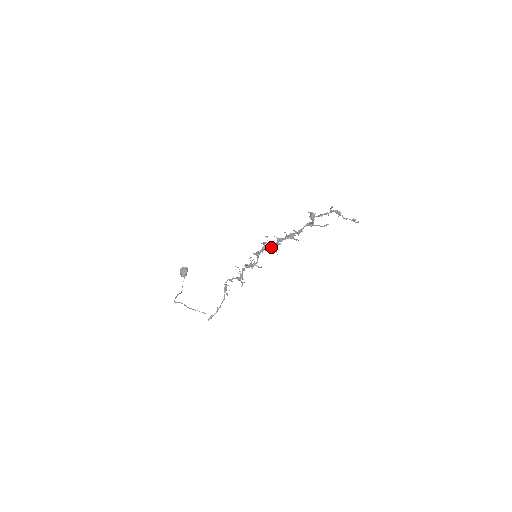
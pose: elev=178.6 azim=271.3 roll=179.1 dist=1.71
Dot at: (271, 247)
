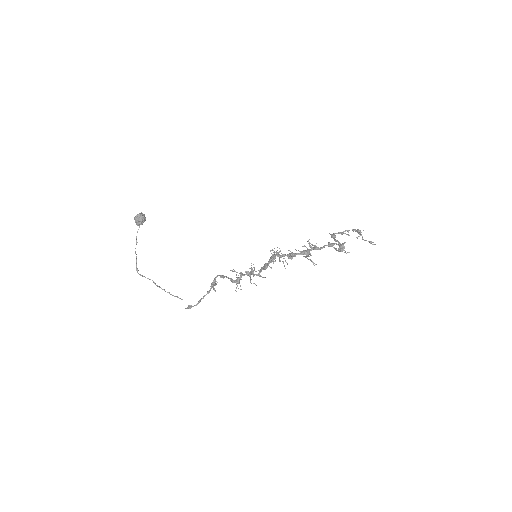
Dot at: occluded
